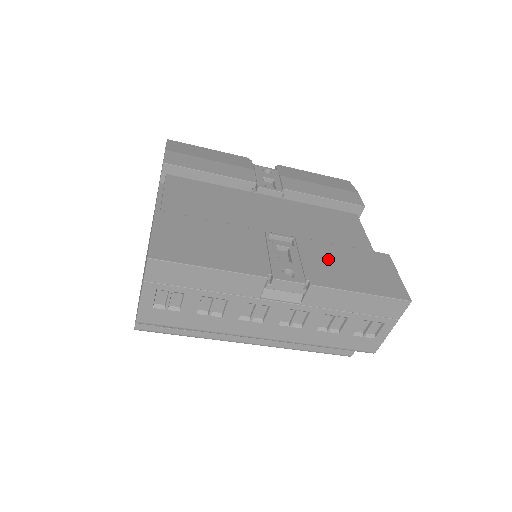
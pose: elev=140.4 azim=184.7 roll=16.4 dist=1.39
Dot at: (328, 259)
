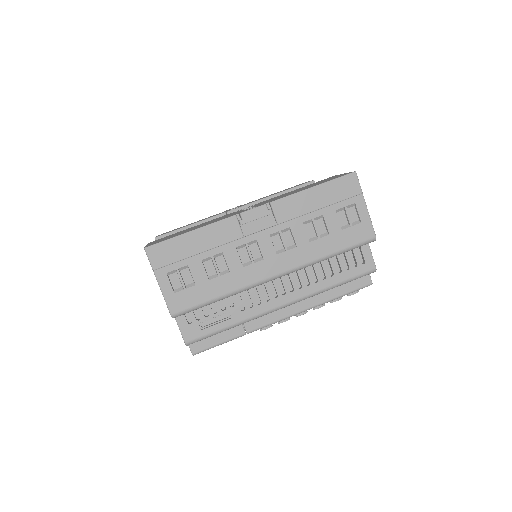
Dot at: (283, 195)
